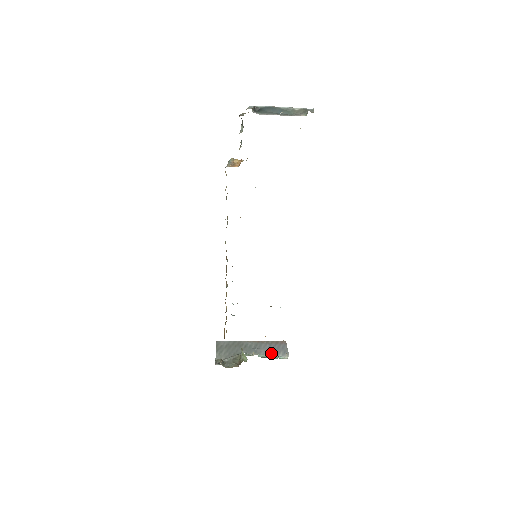
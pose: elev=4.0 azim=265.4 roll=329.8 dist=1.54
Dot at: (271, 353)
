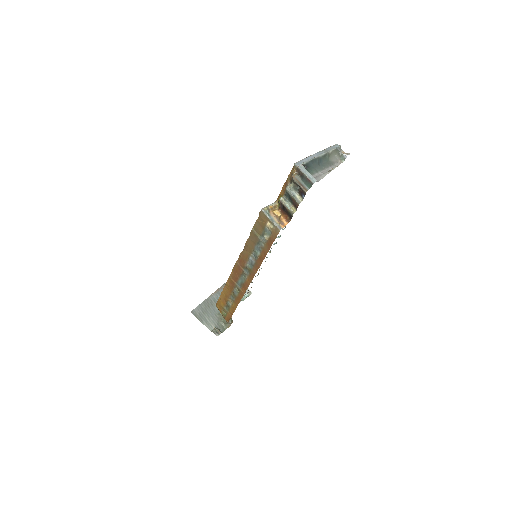
Dot at: occluded
